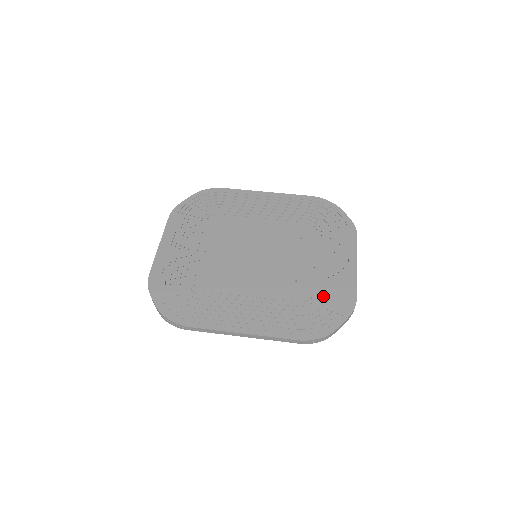
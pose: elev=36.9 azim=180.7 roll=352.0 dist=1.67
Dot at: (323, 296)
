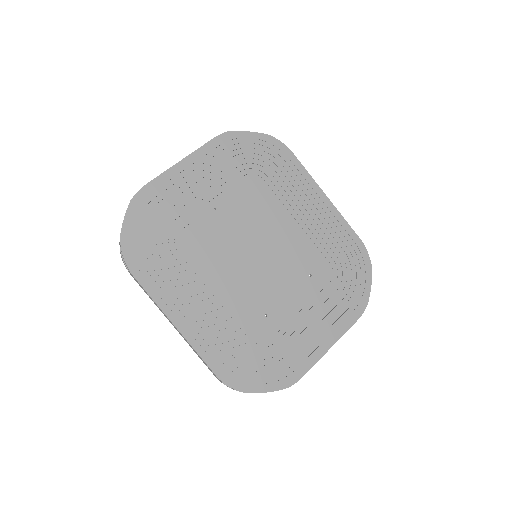
Dot at: (275, 352)
